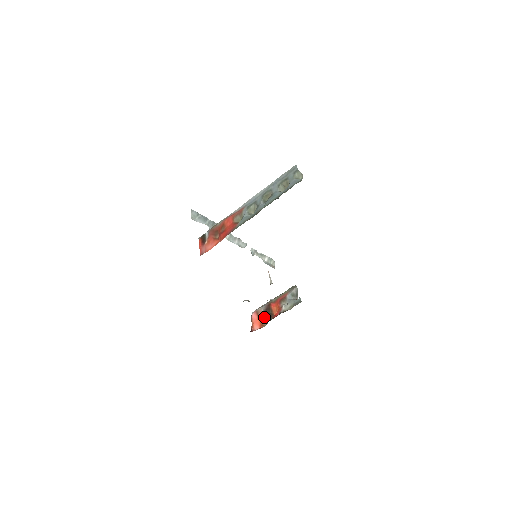
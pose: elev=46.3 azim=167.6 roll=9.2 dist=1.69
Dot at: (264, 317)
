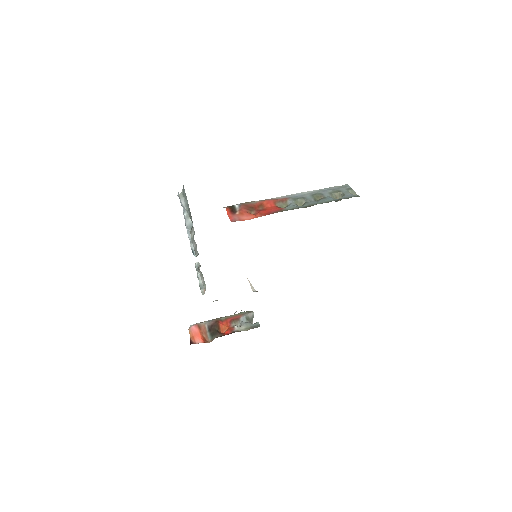
Dot at: (208, 333)
